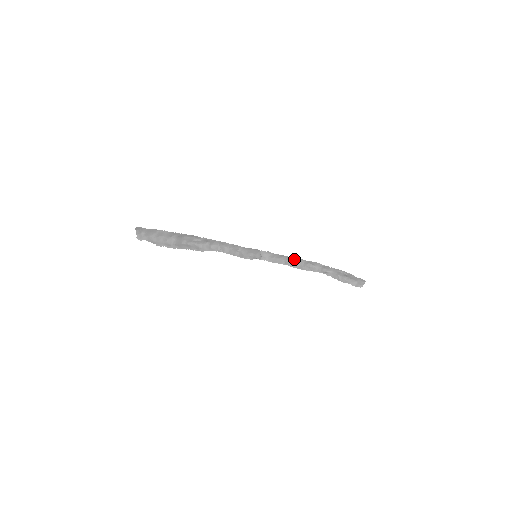
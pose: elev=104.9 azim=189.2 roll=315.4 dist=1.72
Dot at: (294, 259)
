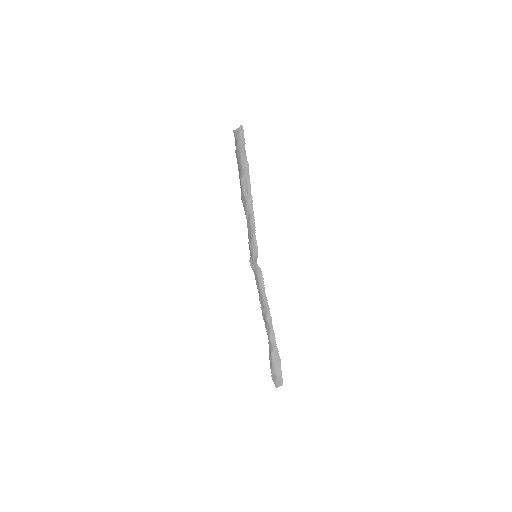
Dot at: (265, 298)
